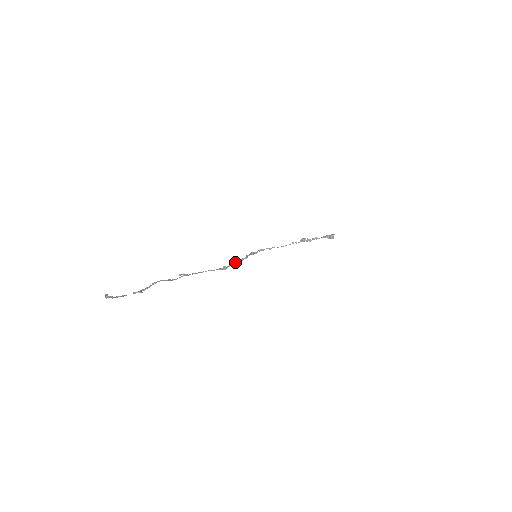
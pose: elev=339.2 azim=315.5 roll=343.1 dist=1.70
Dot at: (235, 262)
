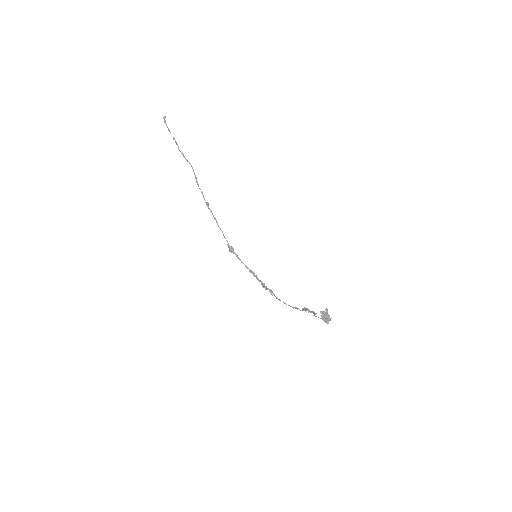
Dot at: occluded
